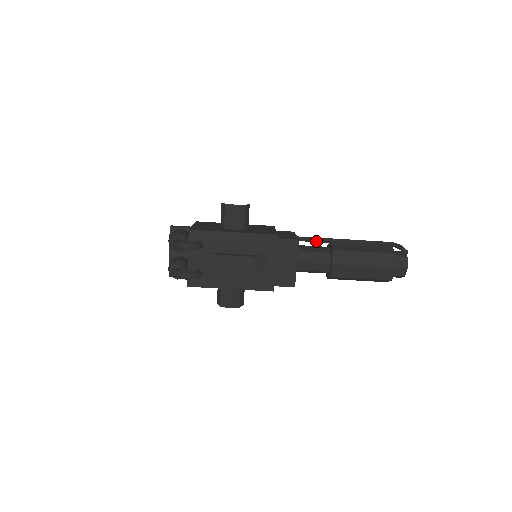
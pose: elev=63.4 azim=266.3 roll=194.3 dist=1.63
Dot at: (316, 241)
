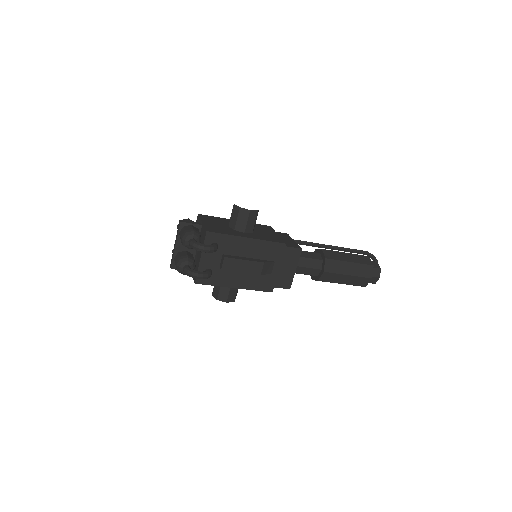
Dot at: (306, 245)
